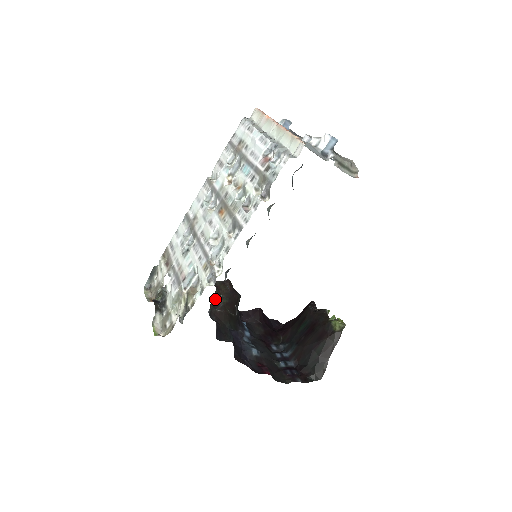
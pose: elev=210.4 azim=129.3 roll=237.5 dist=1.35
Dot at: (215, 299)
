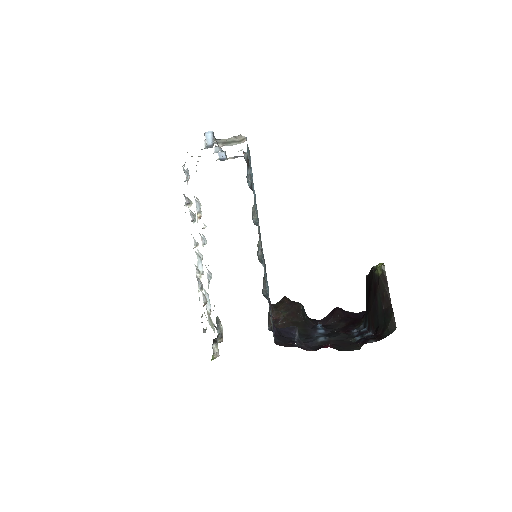
Dot at: (274, 316)
